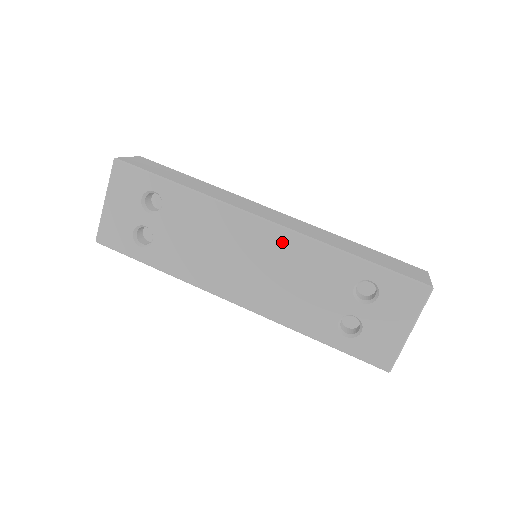
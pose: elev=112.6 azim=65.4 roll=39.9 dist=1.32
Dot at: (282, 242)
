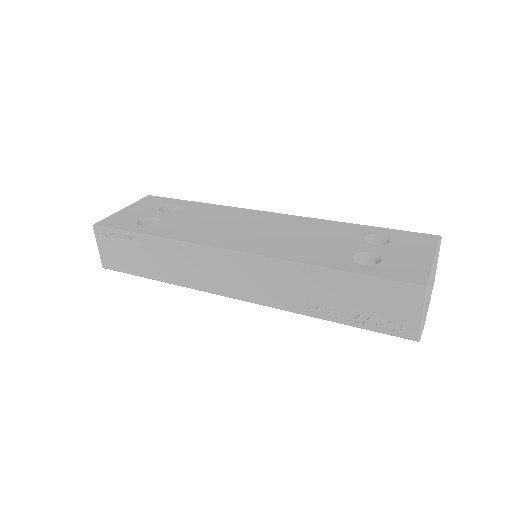
Dot at: (290, 220)
